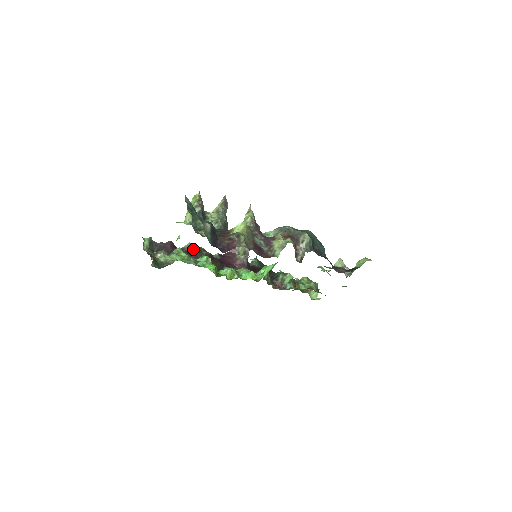
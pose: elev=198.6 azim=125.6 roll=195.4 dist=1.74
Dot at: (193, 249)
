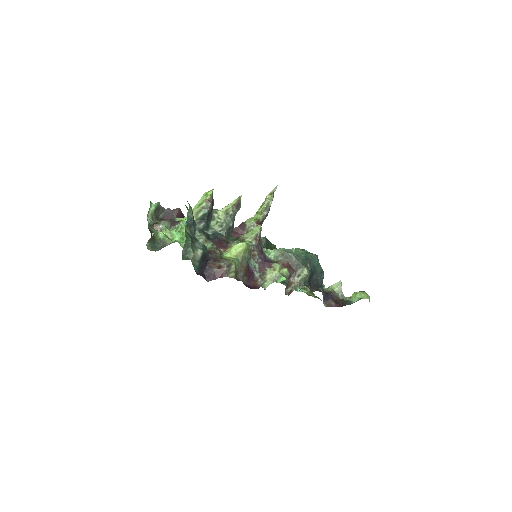
Dot at: occluded
